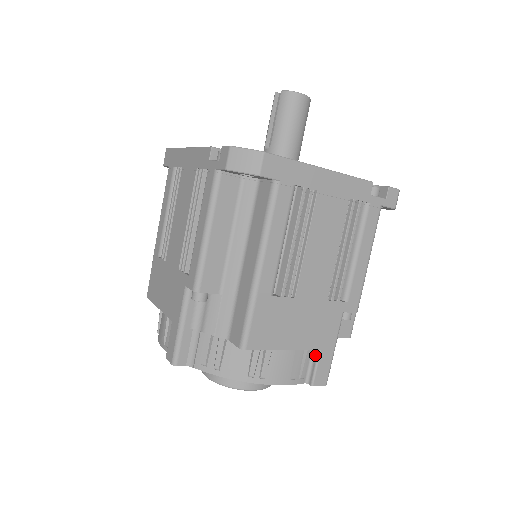
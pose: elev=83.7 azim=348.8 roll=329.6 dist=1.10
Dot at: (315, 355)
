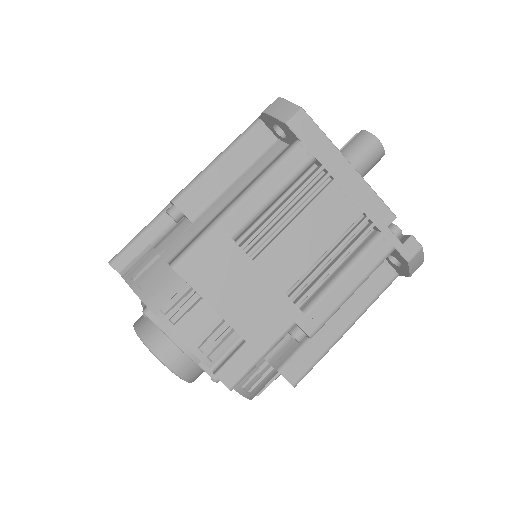
Dot at: (239, 345)
